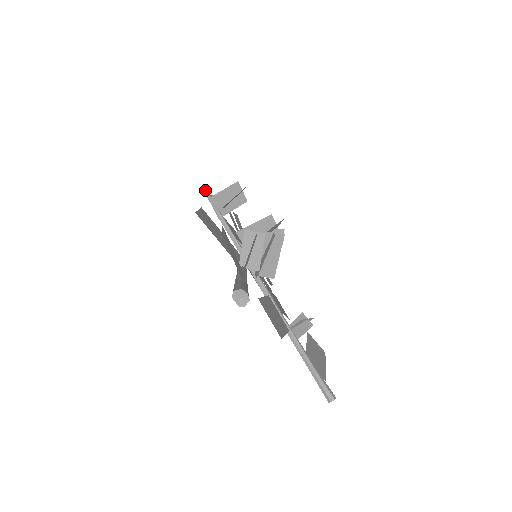
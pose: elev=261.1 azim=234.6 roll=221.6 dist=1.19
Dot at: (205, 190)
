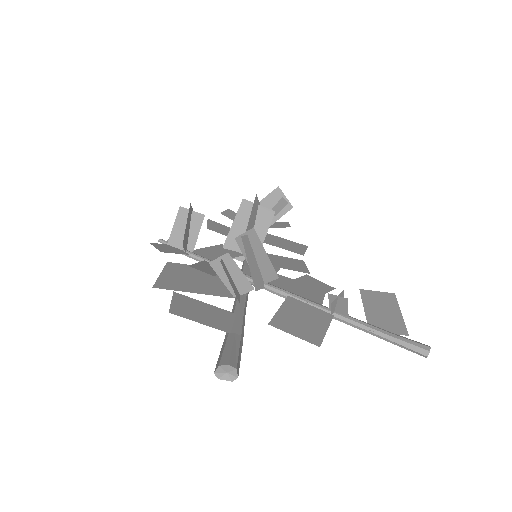
Dot at: (159, 241)
